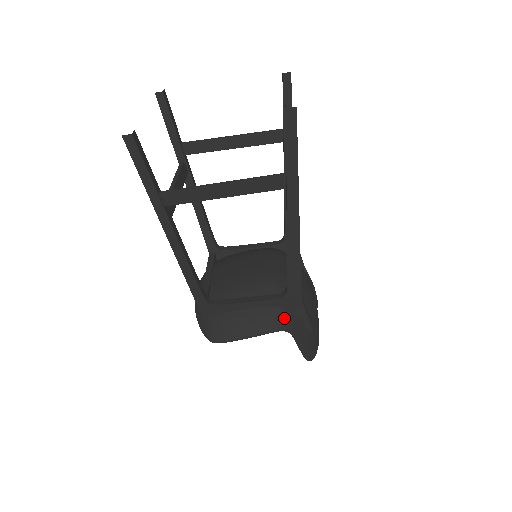
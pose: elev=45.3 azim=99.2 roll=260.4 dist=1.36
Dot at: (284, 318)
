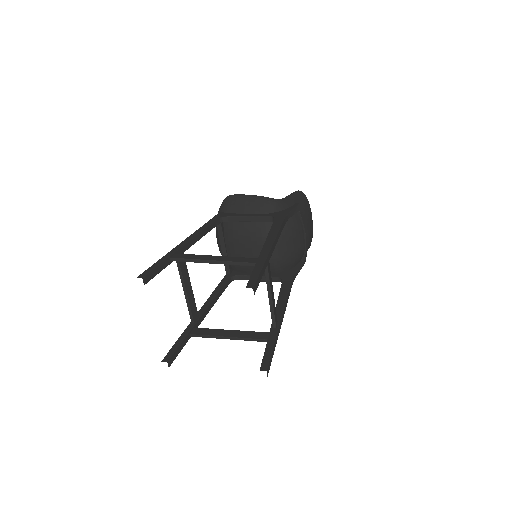
Dot at: occluded
